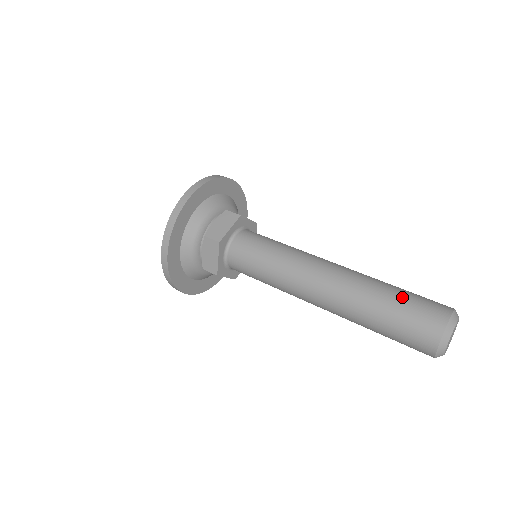
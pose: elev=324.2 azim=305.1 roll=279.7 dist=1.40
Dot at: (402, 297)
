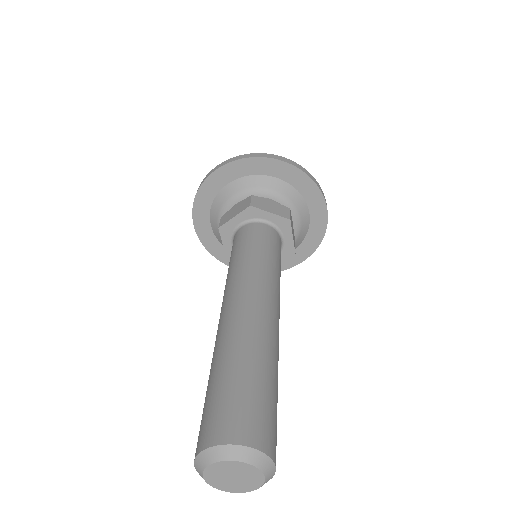
Dot at: (262, 385)
